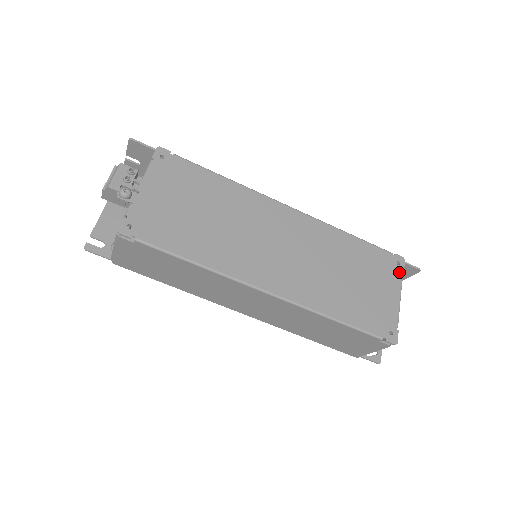
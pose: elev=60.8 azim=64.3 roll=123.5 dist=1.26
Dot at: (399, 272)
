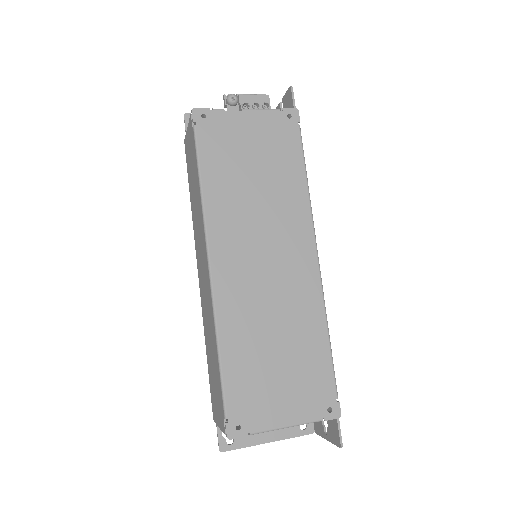
Dot at: (319, 415)
